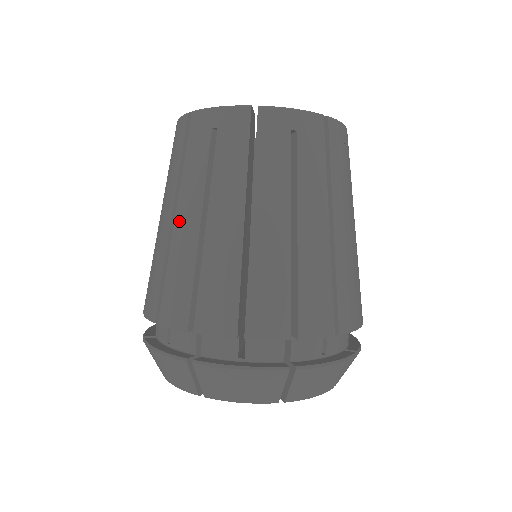
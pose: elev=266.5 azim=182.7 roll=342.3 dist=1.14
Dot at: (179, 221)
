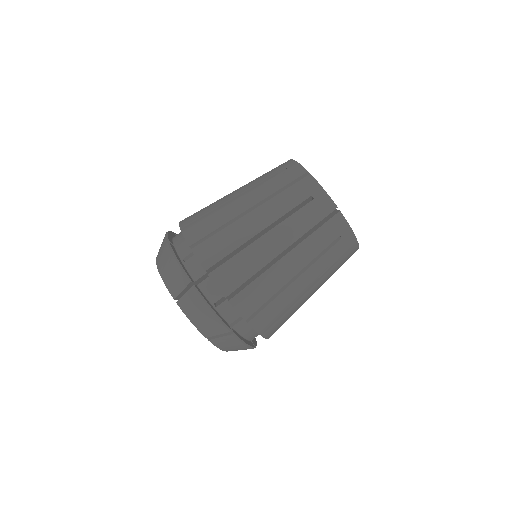
Dot at: (234, 192)
